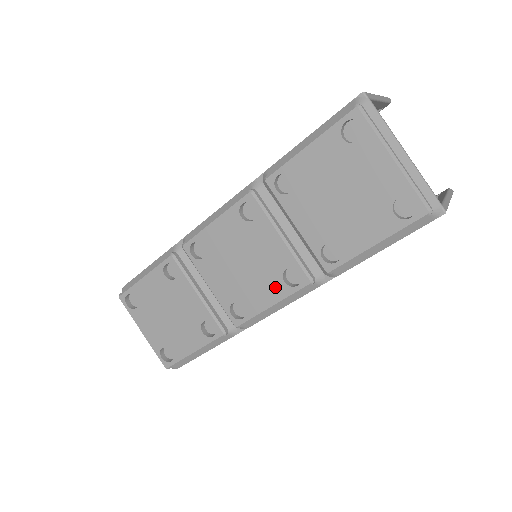
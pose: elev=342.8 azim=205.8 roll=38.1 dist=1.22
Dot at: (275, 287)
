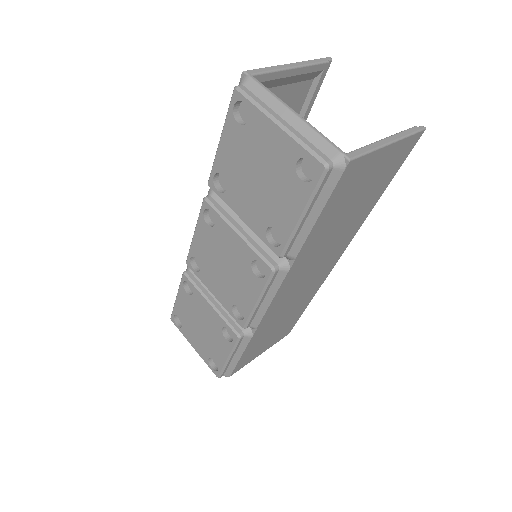
Dot at: (251, 282)
